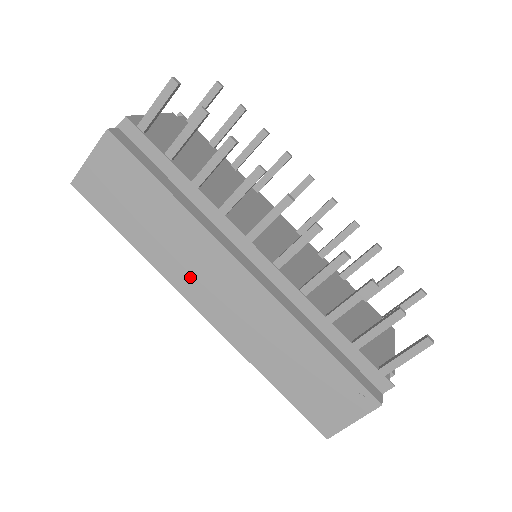
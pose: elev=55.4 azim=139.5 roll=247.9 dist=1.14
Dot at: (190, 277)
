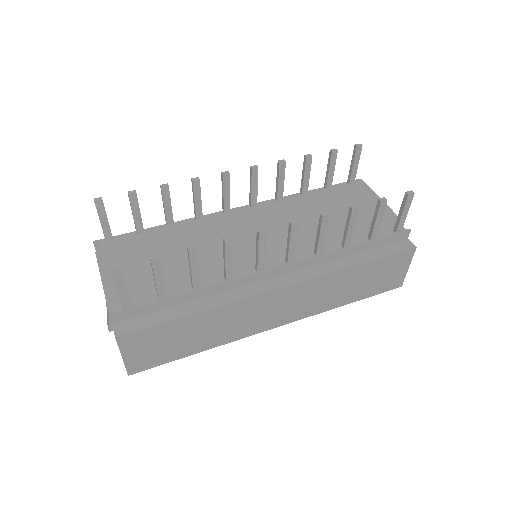
Dot at: (254, 324)
